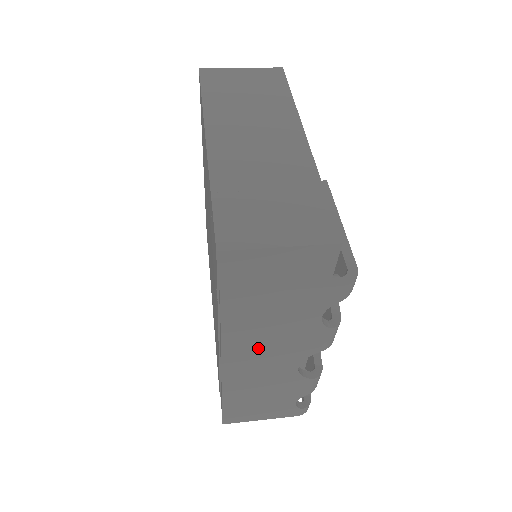
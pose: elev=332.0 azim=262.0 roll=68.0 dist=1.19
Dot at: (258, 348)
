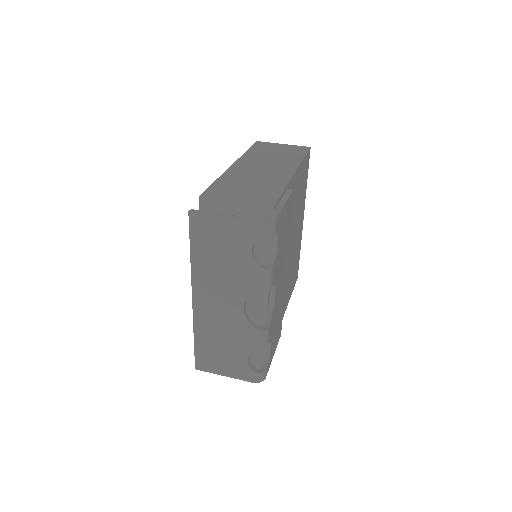
Dot at: (214, 274)
